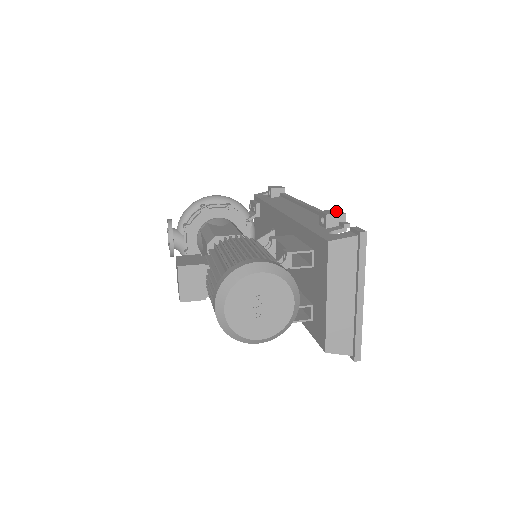
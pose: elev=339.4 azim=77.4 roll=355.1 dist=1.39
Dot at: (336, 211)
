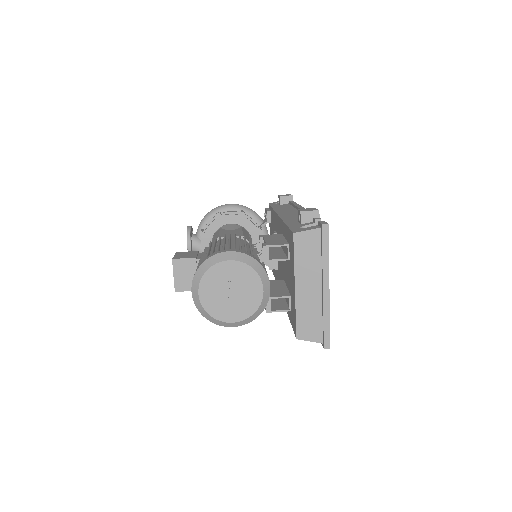
Dot at: (312, 209)
